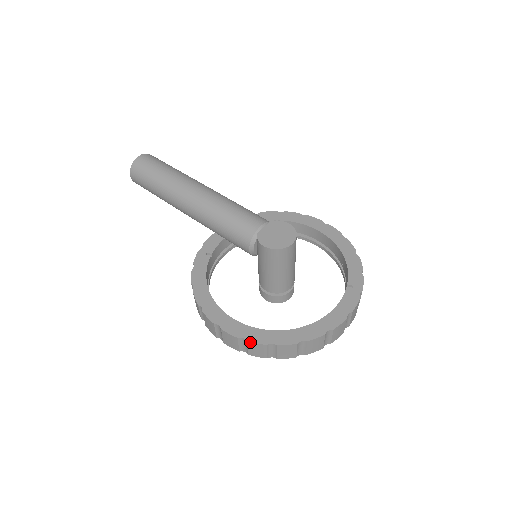
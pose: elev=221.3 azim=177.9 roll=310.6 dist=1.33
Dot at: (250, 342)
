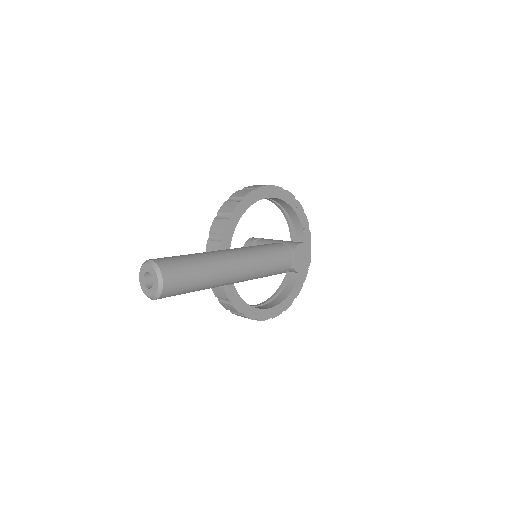
Dot at: occluded
